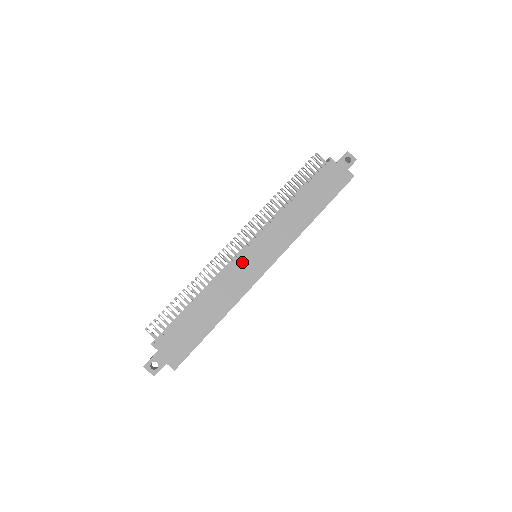
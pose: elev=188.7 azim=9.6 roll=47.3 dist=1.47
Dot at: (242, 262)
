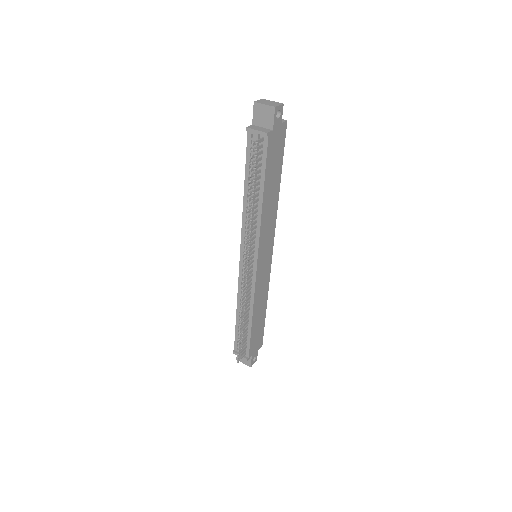
Dot at: (259, 275)
